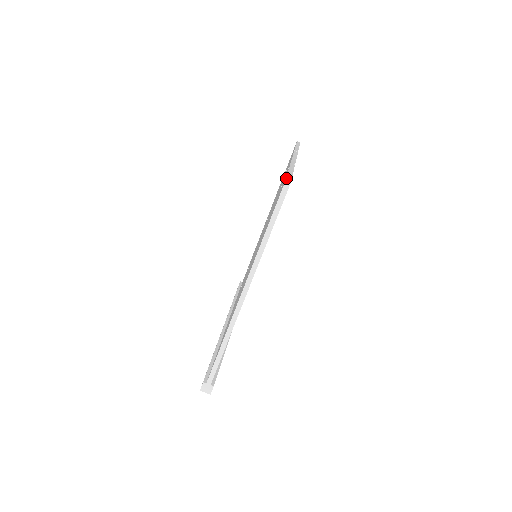
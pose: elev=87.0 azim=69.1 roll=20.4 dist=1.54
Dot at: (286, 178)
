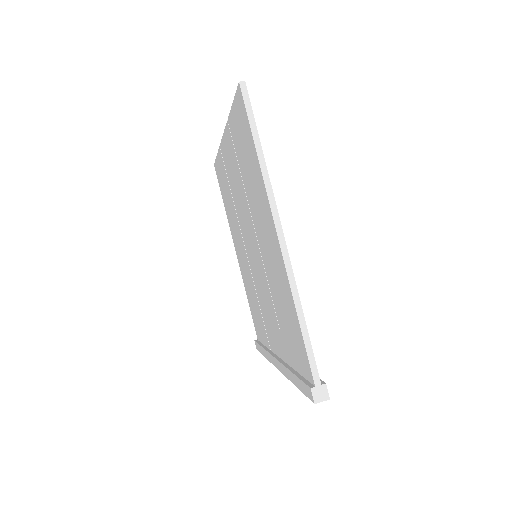
Dot at: (237, 86)
